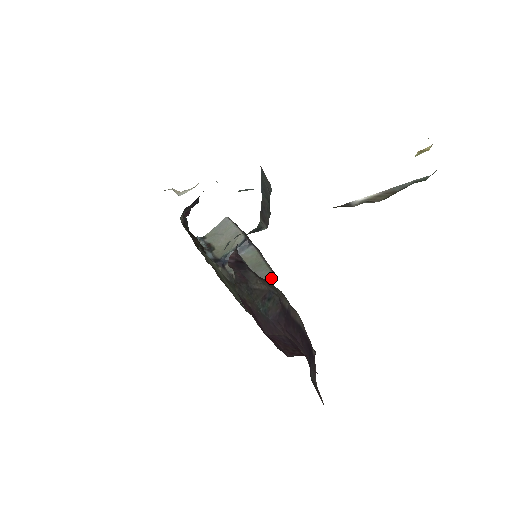
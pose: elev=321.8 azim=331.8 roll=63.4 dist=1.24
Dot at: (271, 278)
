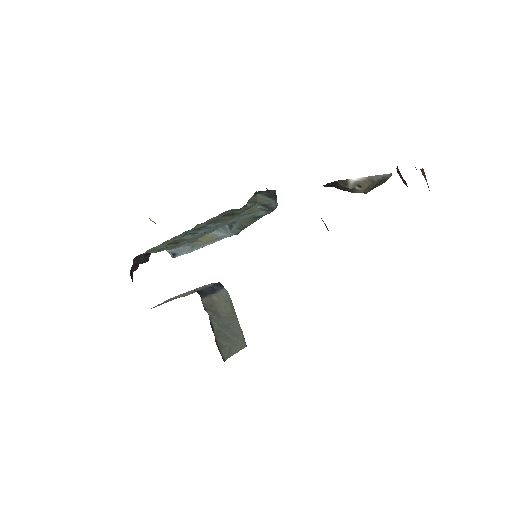
Dot at: (243, 343)
